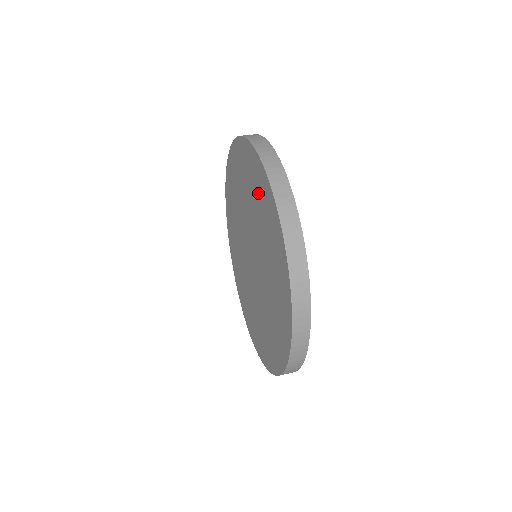
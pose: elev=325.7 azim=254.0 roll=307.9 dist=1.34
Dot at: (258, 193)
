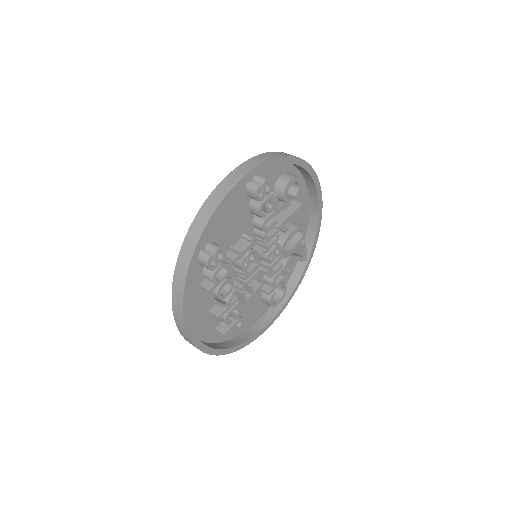
Dot at: occluded
